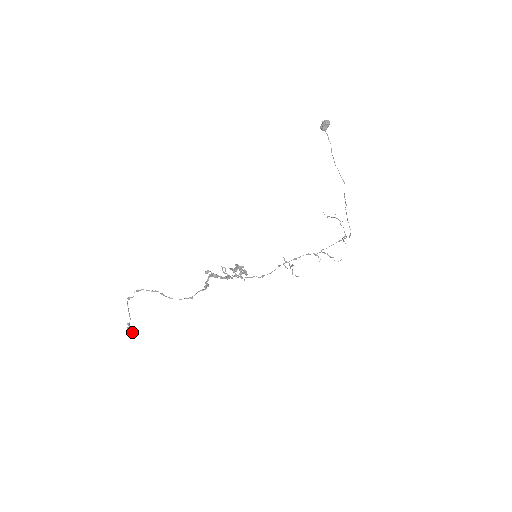
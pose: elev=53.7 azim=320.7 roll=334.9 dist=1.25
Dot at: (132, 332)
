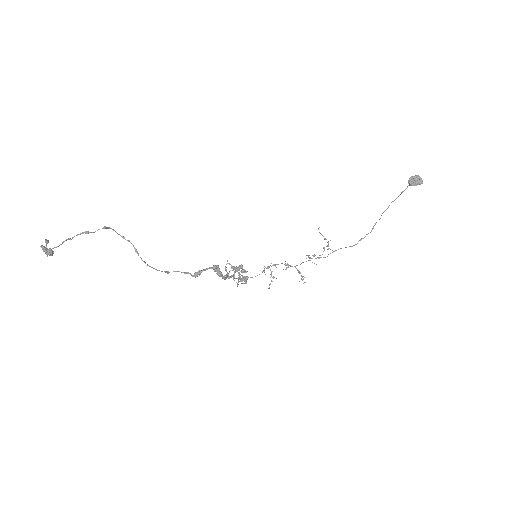
Dot at: (47, 255)
